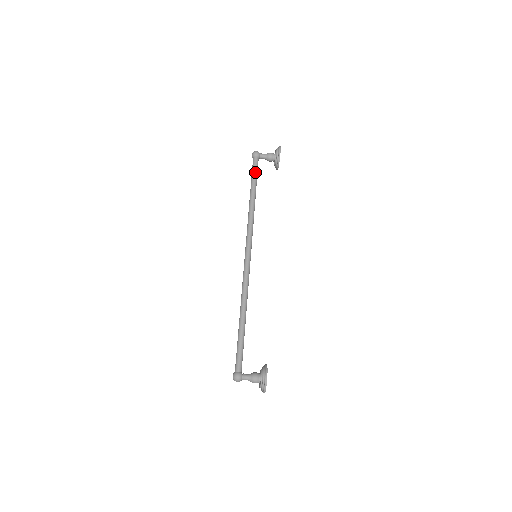
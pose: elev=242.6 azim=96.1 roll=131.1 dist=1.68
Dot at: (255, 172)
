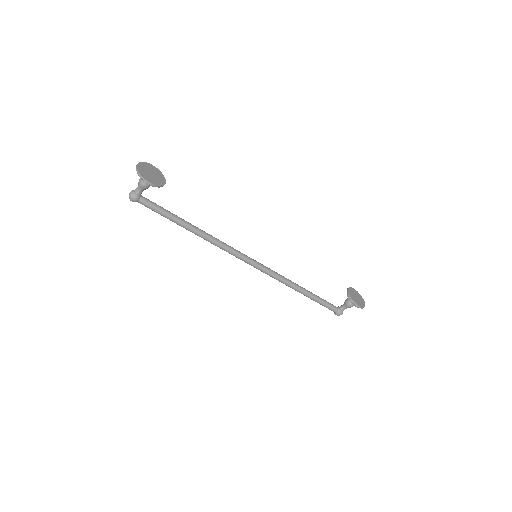
Dot at: (160, 213)
